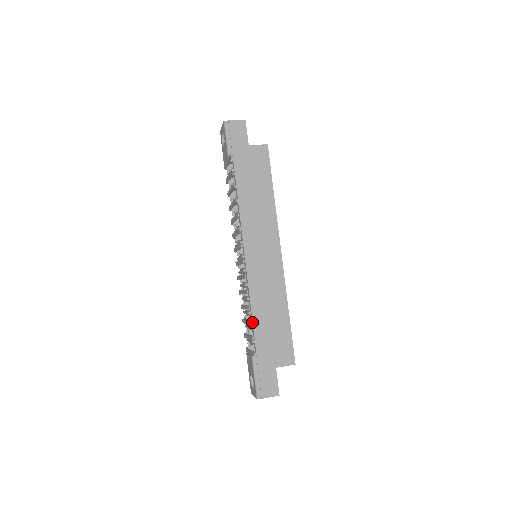
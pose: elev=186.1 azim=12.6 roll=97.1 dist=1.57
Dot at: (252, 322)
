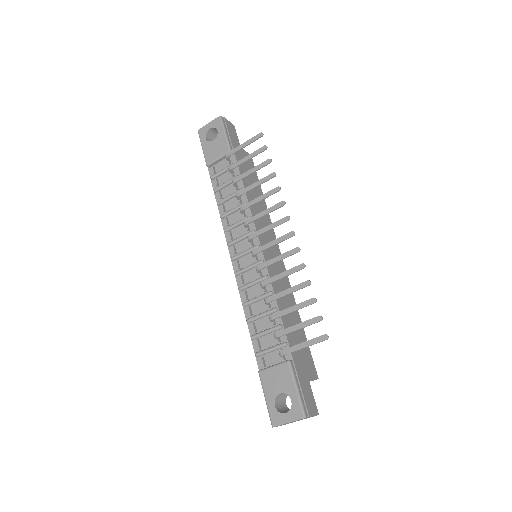
Dot at: (281, 320)
